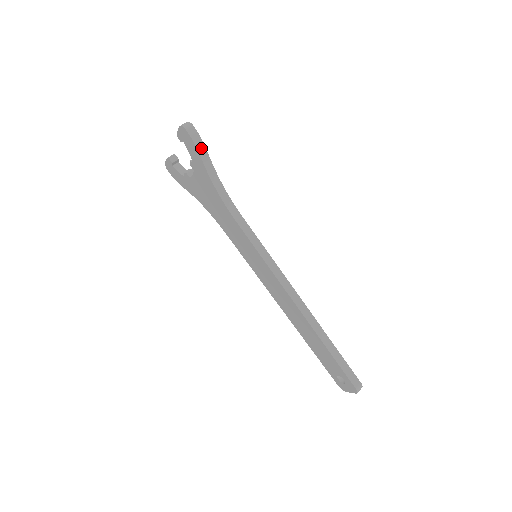
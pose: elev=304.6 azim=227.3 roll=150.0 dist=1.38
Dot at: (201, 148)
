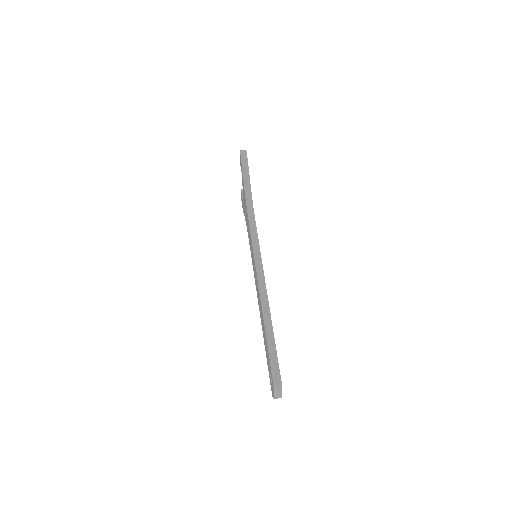
Dot at: (245, 165)
